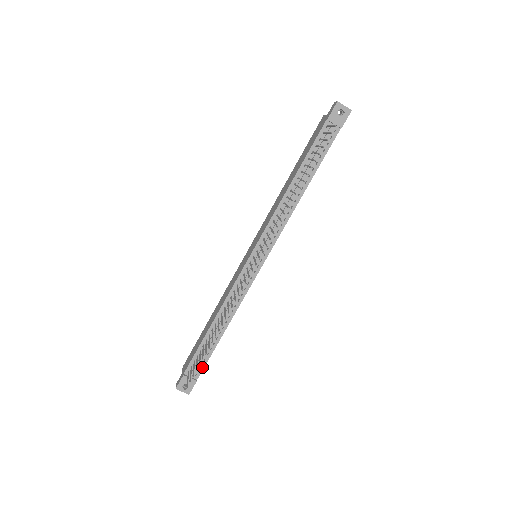
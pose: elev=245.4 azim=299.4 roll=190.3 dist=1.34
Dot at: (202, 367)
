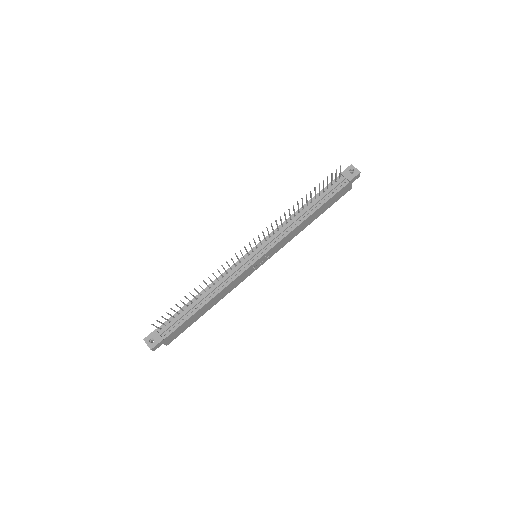
Dot at: (173, 329)
